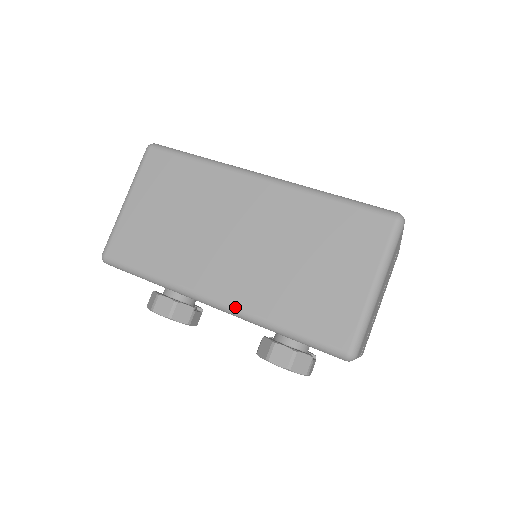
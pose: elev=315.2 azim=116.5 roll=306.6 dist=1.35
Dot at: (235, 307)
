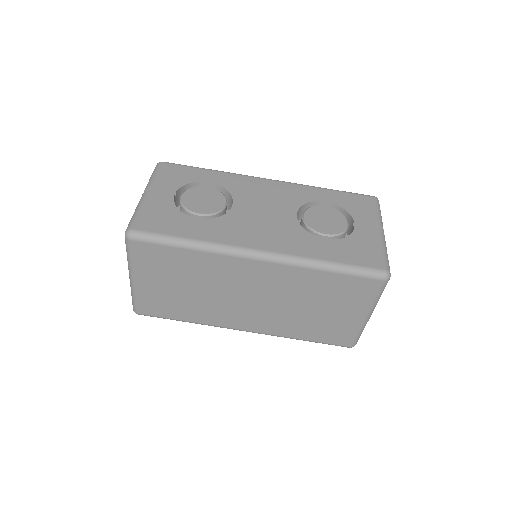
Dot at: (263, 333)
